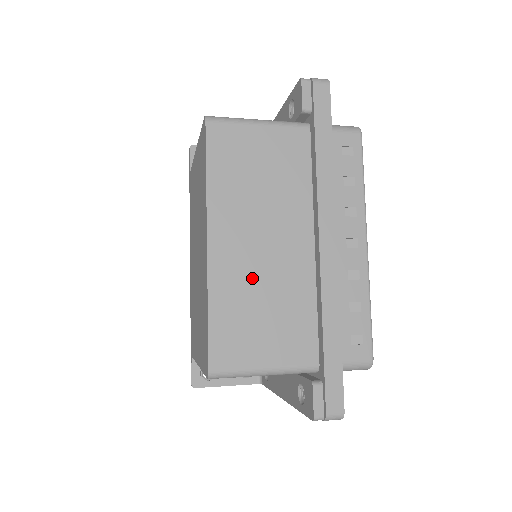
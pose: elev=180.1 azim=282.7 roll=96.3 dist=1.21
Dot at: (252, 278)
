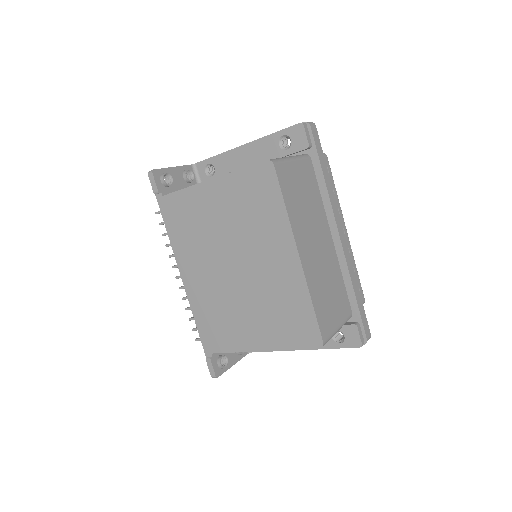
Dot at: (320, 272)
